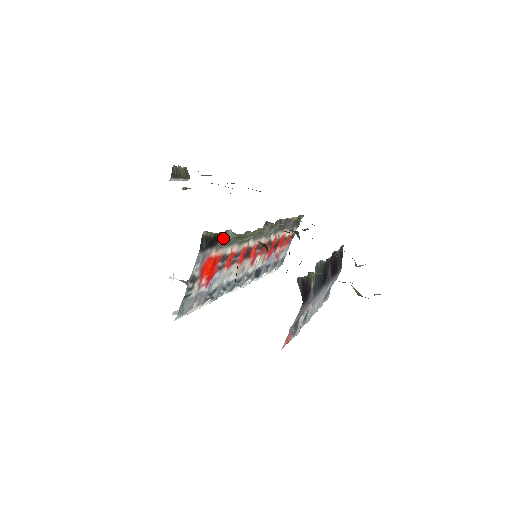
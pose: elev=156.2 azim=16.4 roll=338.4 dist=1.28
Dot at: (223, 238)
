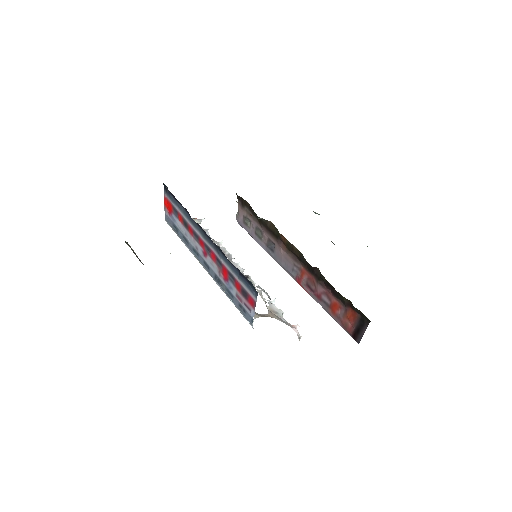
Dot at: occluded
